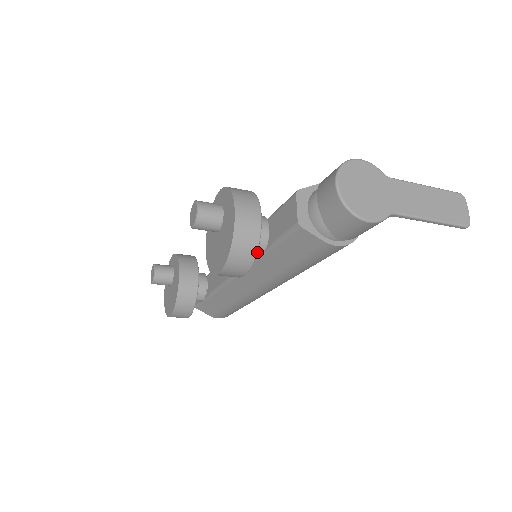
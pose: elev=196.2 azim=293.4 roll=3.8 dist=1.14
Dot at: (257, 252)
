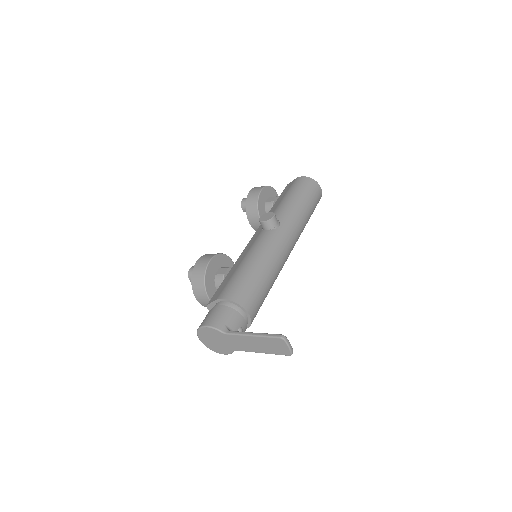
Dot at: occluded
